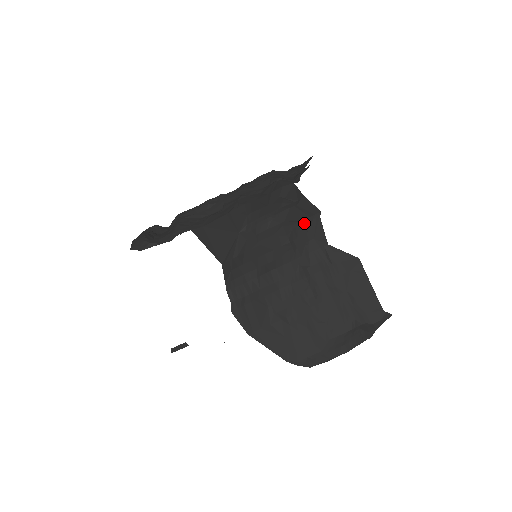
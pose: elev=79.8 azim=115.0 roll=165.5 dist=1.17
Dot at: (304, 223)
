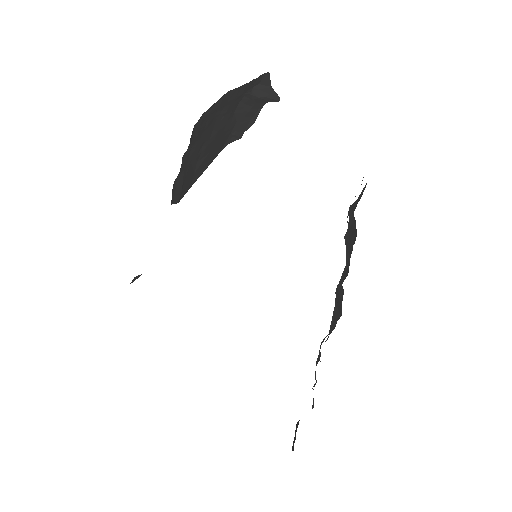
Dot at: occluded
